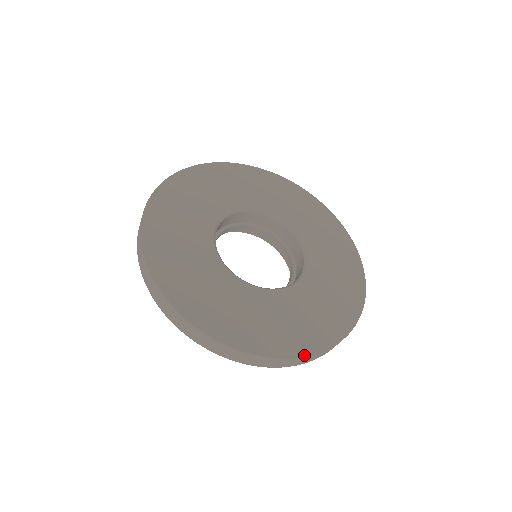
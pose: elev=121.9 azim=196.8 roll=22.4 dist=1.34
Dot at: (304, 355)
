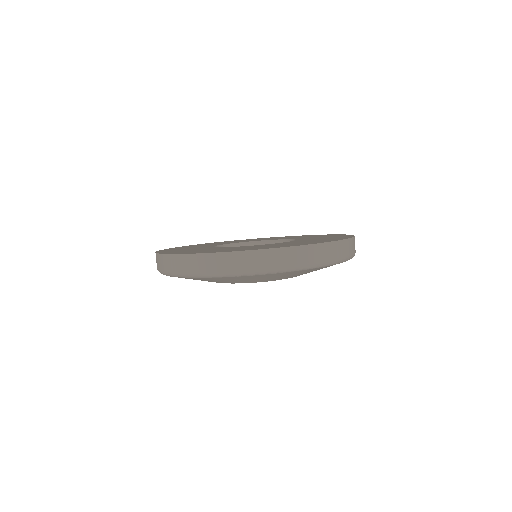
Dot at: (188, 254)
